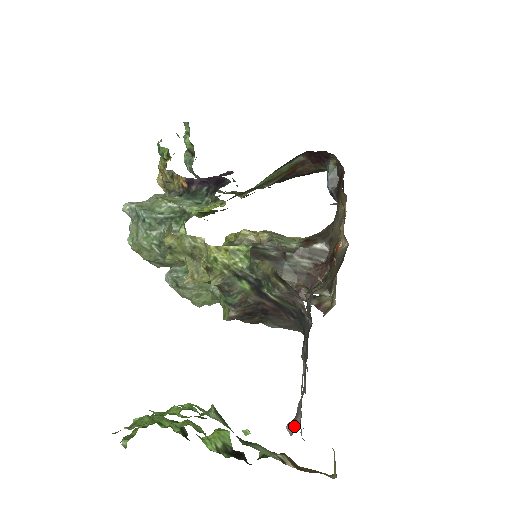
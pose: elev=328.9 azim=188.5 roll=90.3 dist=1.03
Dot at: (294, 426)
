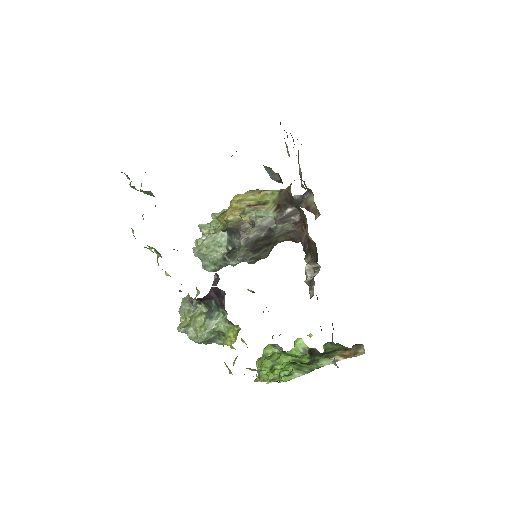
Dot at: (336, 365)
